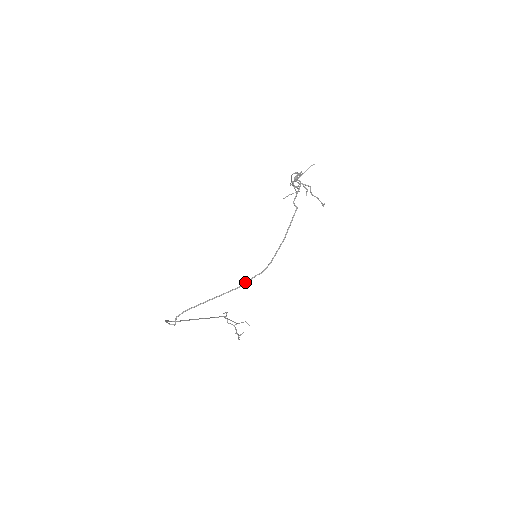
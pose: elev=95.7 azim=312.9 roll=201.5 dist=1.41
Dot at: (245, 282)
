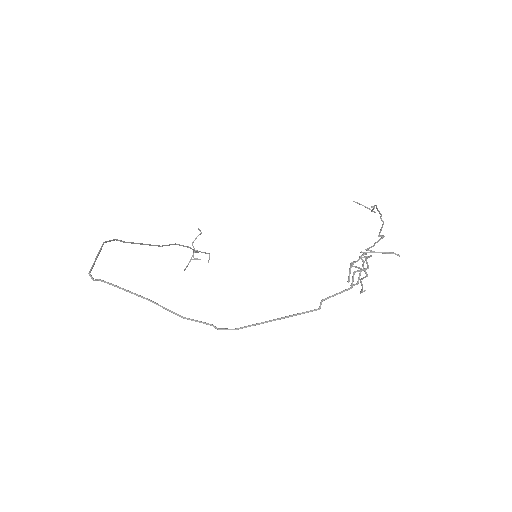
Dot at: occluded
